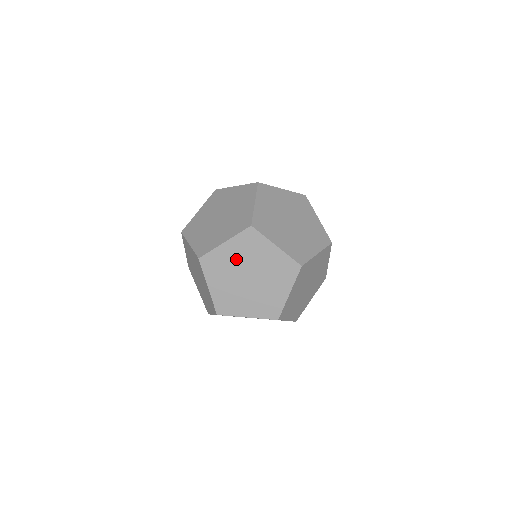
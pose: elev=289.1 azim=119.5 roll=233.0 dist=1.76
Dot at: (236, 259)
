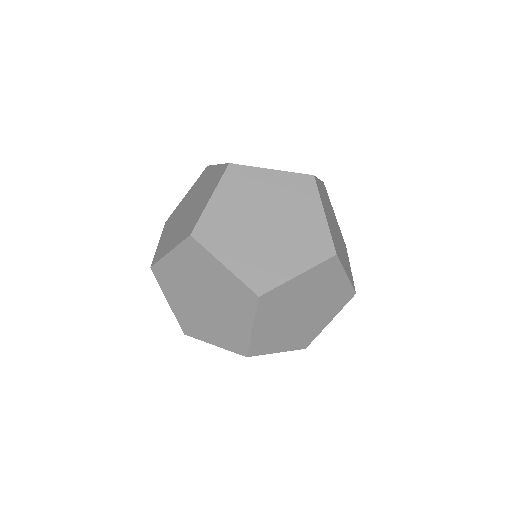
Dot at: (269, 194)
